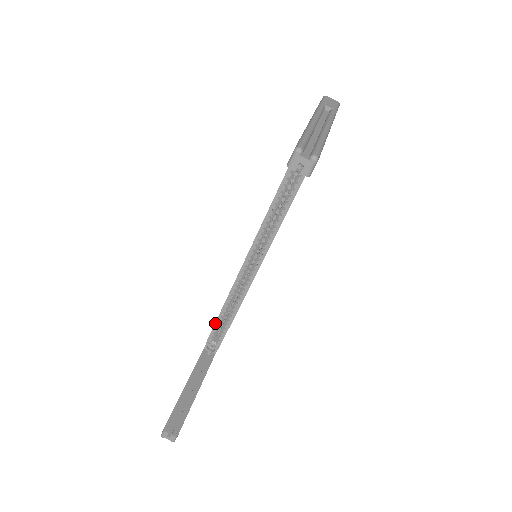
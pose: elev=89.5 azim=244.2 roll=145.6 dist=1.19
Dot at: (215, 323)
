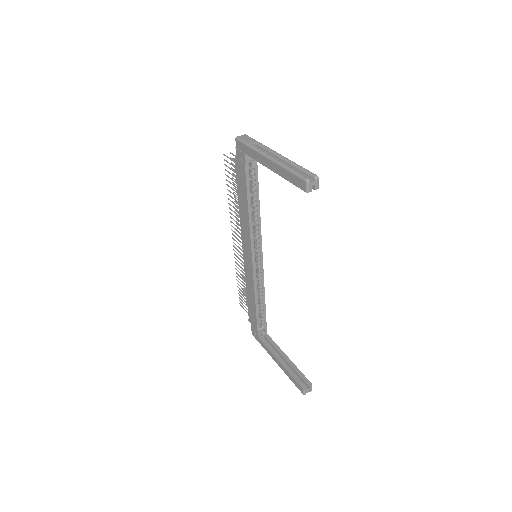
Dot at: (256, 316)
